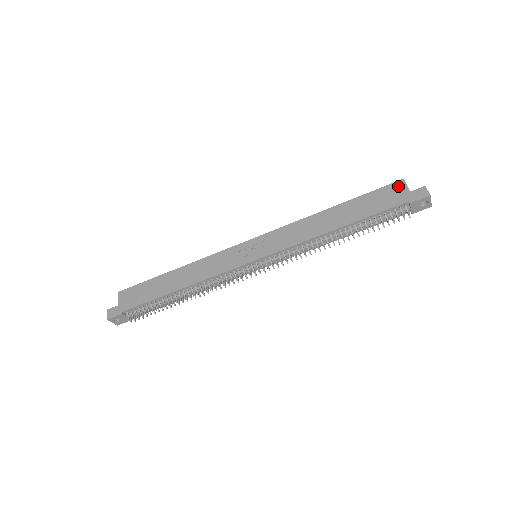
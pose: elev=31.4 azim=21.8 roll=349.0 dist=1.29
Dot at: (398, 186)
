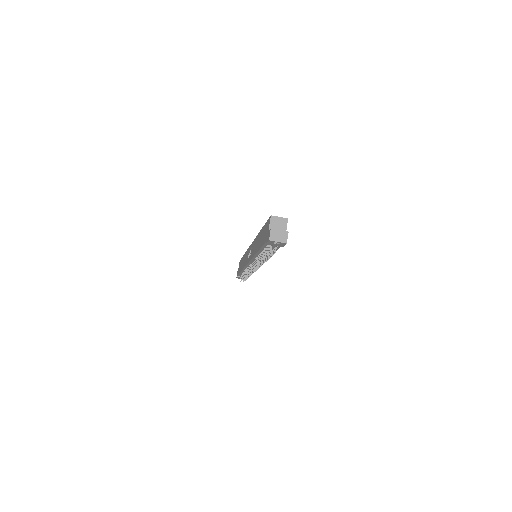
Dot at: (268, 223)
